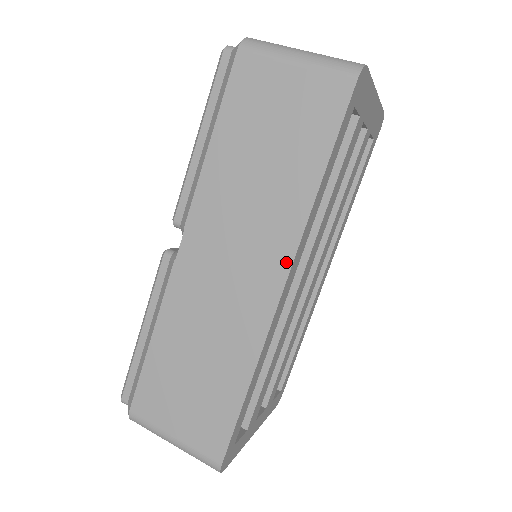
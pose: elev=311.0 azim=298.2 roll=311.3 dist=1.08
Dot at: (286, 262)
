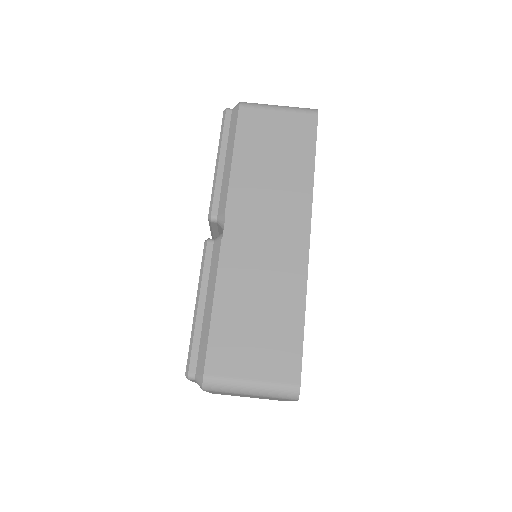
Dot at: (307, 218)
